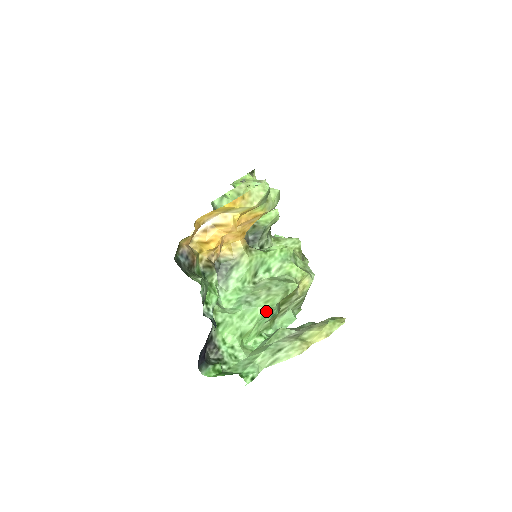
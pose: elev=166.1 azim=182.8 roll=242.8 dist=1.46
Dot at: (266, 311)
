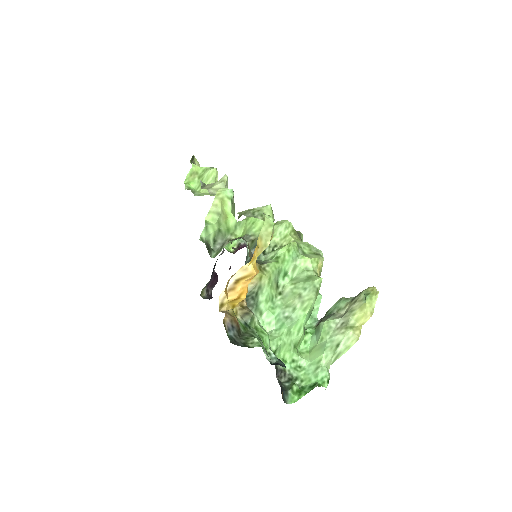
Dot at: (307, 317)
